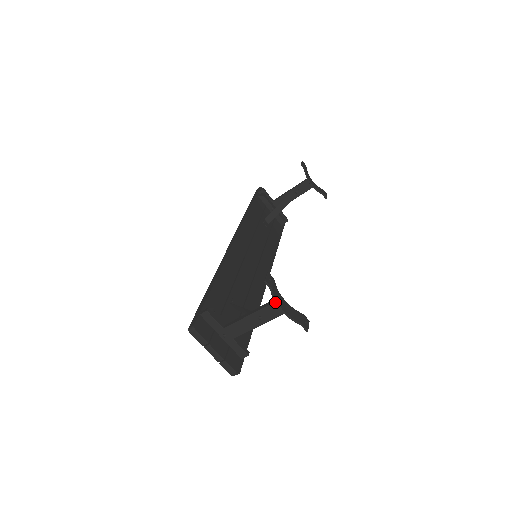
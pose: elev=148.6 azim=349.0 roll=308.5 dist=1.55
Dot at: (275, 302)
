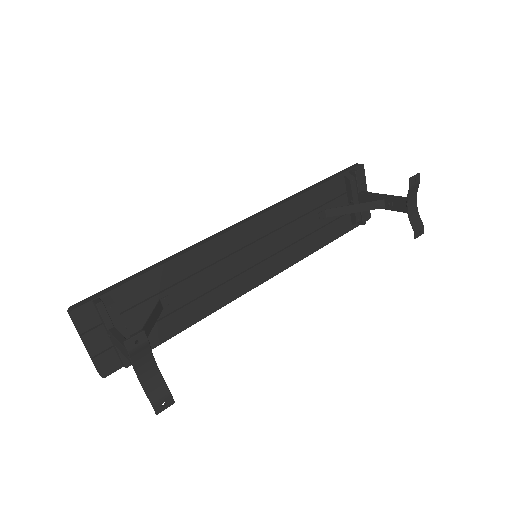
Dot at: (132, 365)
